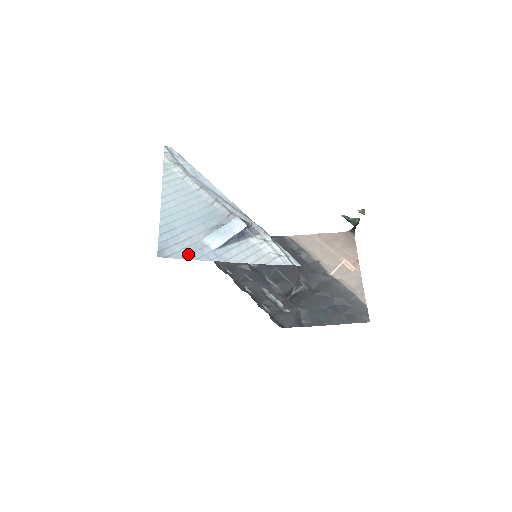
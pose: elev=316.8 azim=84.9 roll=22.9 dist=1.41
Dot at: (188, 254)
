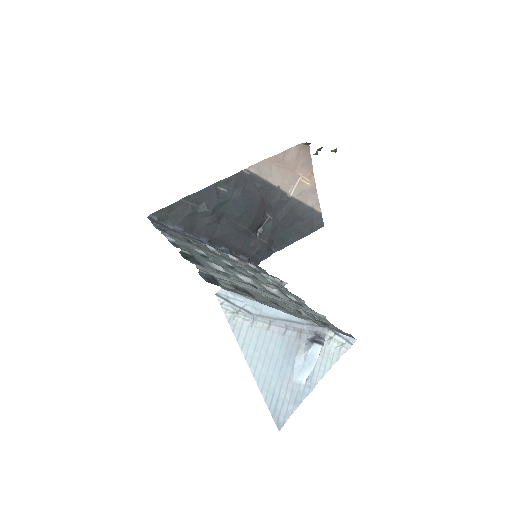
Dot at: (293, 406)
